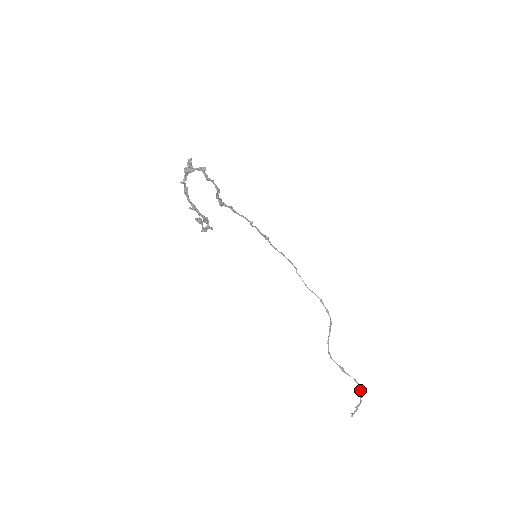
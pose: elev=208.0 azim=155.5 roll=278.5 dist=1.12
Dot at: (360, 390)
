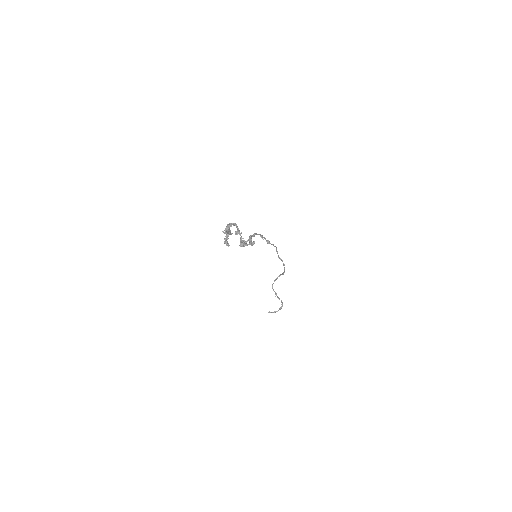
Dot at: (282, 306)
